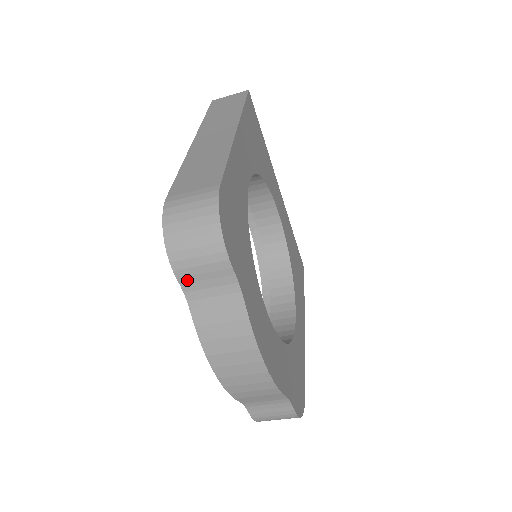
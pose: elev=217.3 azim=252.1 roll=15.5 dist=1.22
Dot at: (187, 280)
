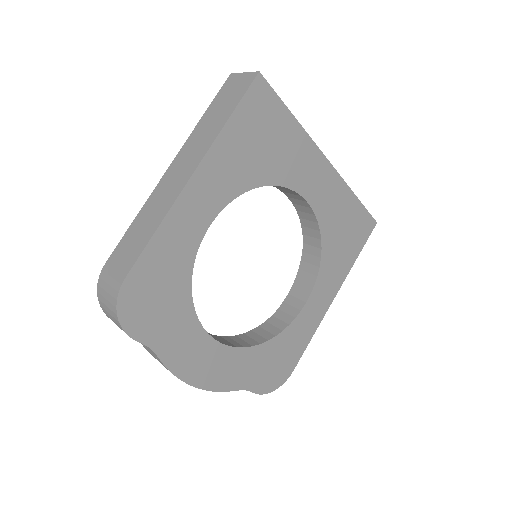
Dot at: occluded
